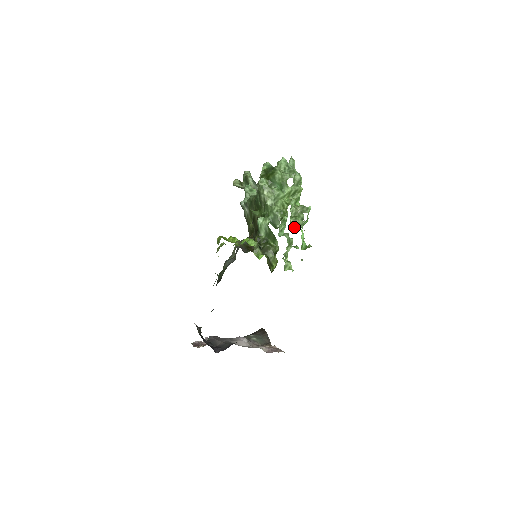
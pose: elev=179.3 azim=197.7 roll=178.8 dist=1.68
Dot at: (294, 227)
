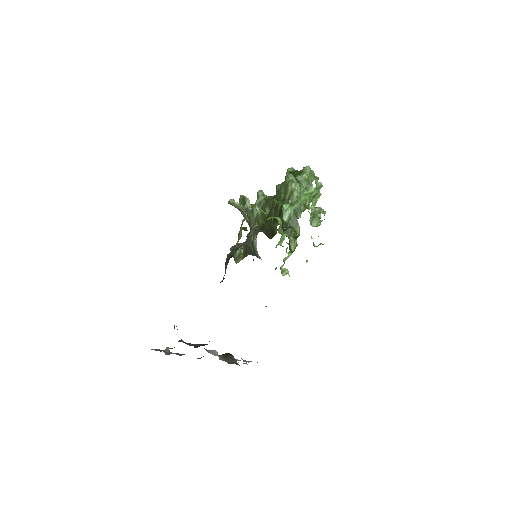
Dot at: (311, 223)
